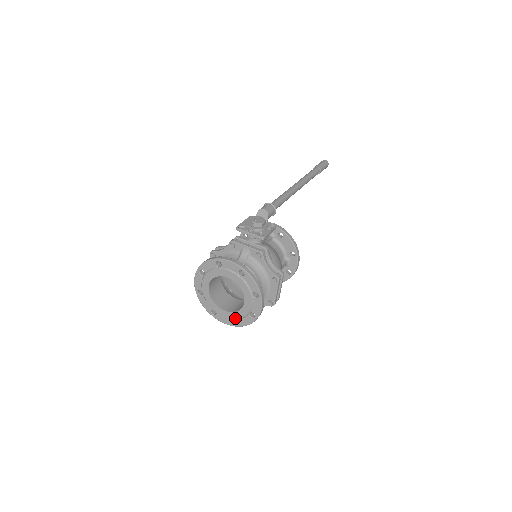
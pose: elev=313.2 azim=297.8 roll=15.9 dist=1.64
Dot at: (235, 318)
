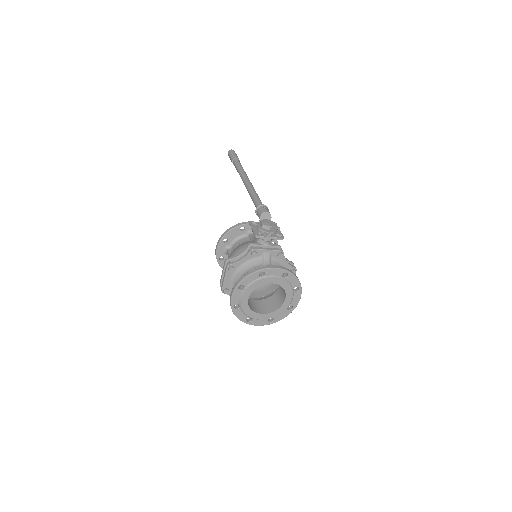
Dot at: (273, 317)
